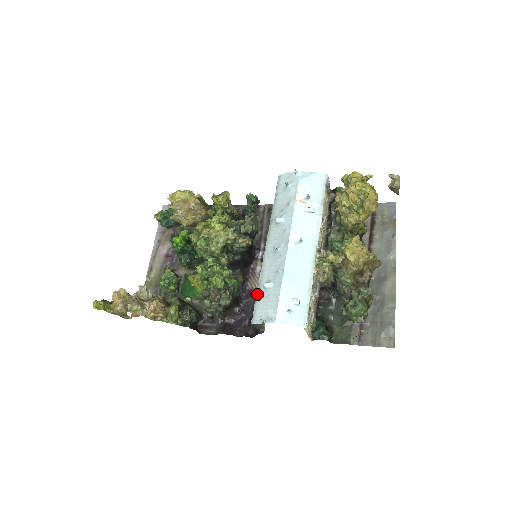
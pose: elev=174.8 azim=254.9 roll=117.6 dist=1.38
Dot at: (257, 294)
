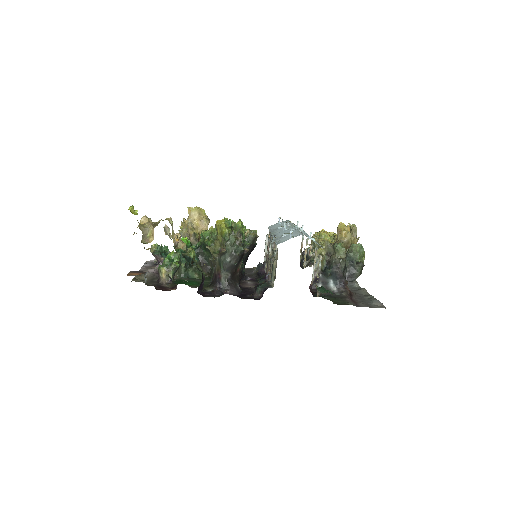
Dot at: (276, 240)
